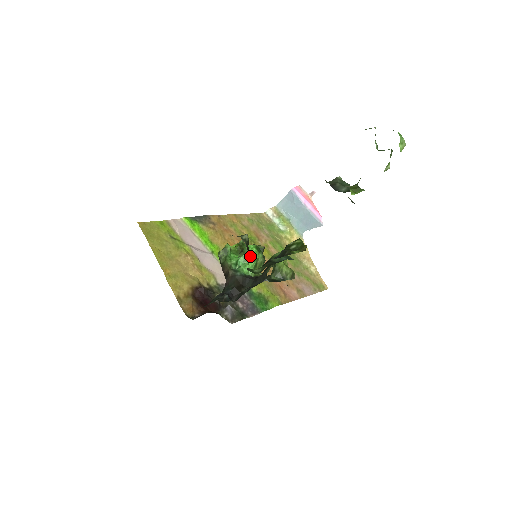
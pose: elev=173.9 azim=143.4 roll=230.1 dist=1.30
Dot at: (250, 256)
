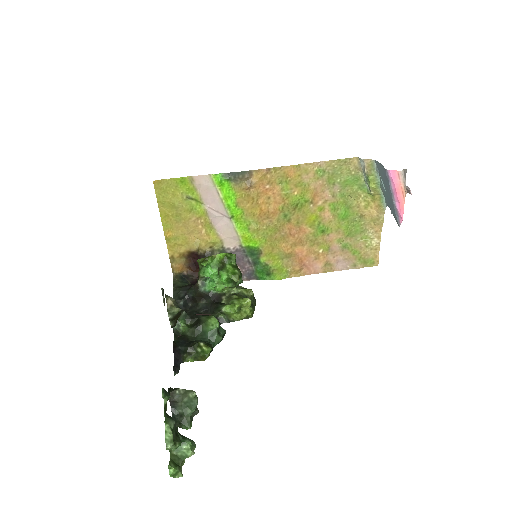
Dot at: (217, 284)
